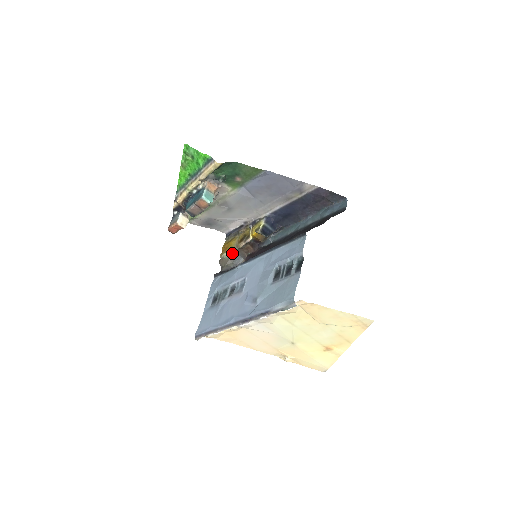
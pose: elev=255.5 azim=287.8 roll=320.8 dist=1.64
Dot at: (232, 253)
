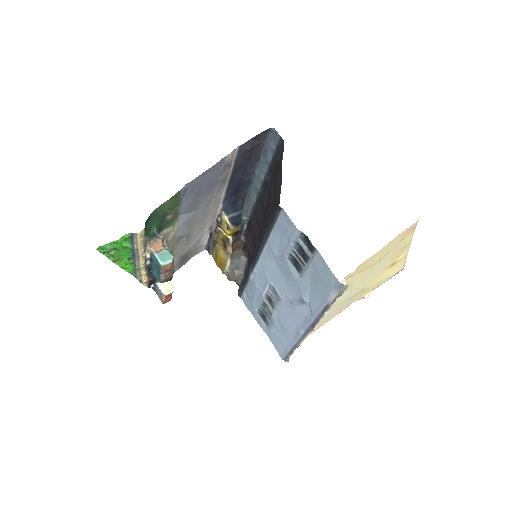
Dot at: (230, 264)
